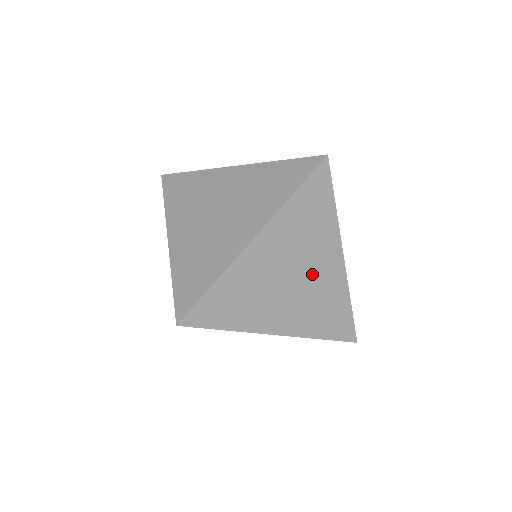
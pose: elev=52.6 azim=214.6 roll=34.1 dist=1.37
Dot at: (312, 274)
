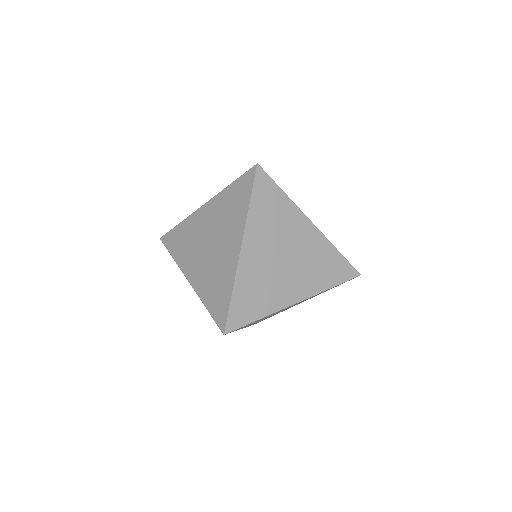
Dot at: (297, 248)
